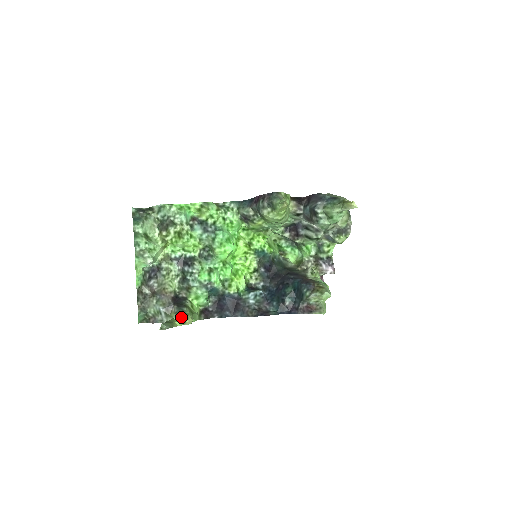
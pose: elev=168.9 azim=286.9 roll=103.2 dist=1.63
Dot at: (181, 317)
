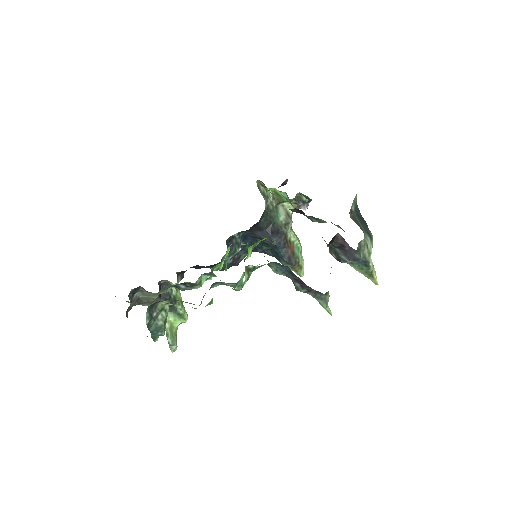
Dot at: (178, 320)
